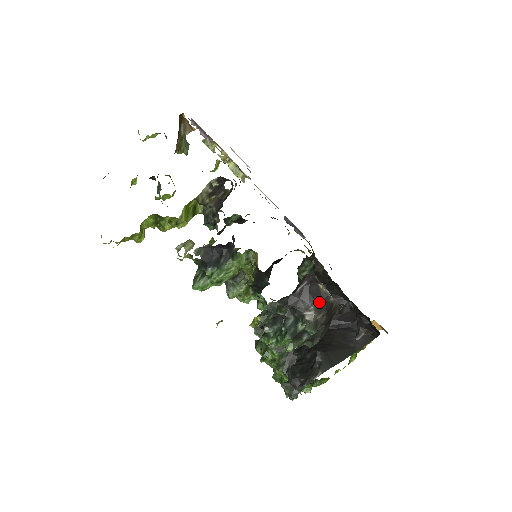
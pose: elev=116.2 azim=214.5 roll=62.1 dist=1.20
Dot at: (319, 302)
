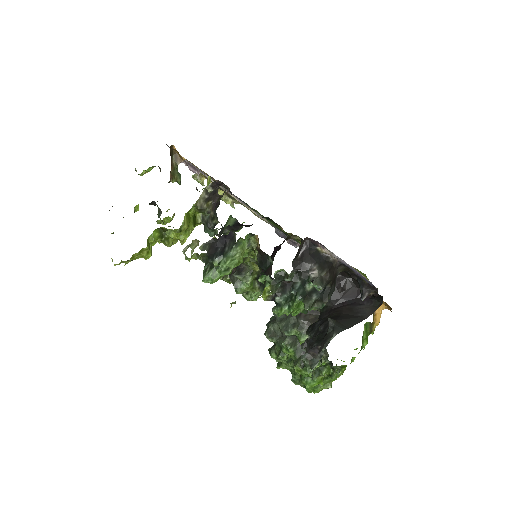
Dot at: (320, 262)
